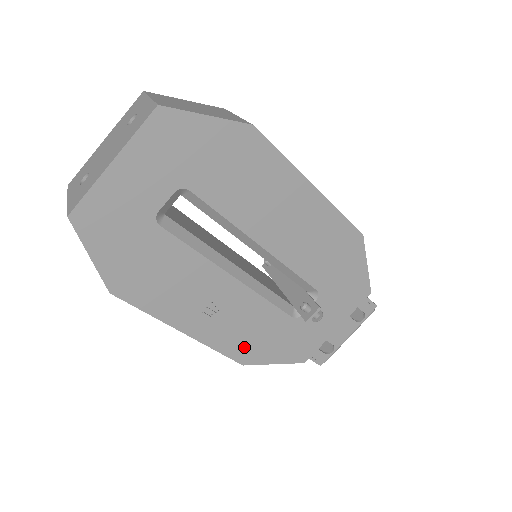
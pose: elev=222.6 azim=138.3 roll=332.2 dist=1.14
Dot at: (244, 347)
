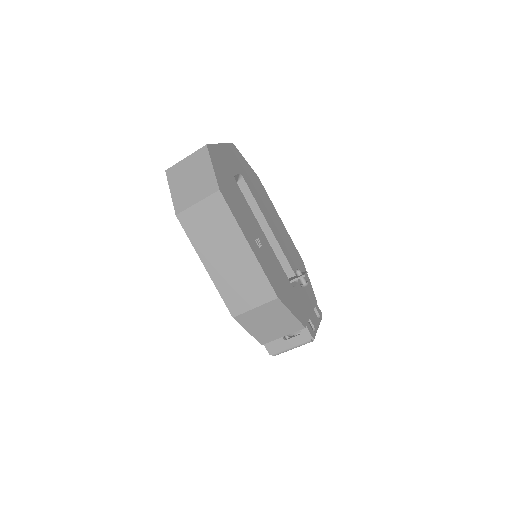
Dot at: (276, 284)
